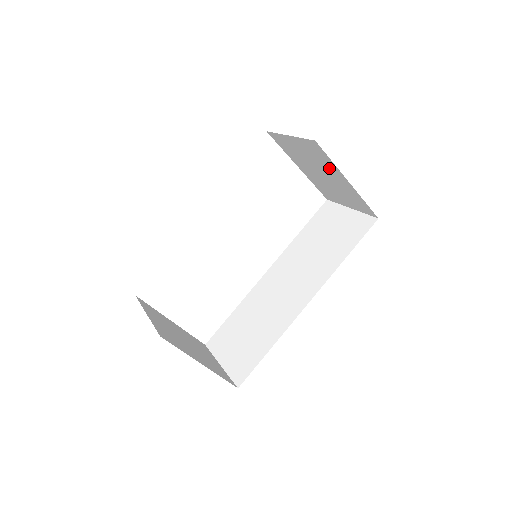
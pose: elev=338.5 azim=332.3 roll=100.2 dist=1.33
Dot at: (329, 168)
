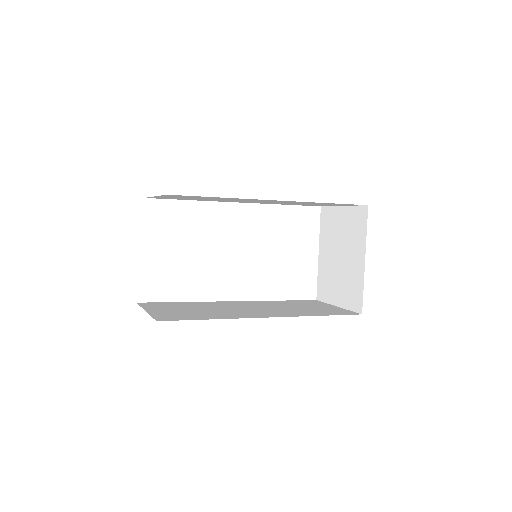
Dot at: (356, 243)
